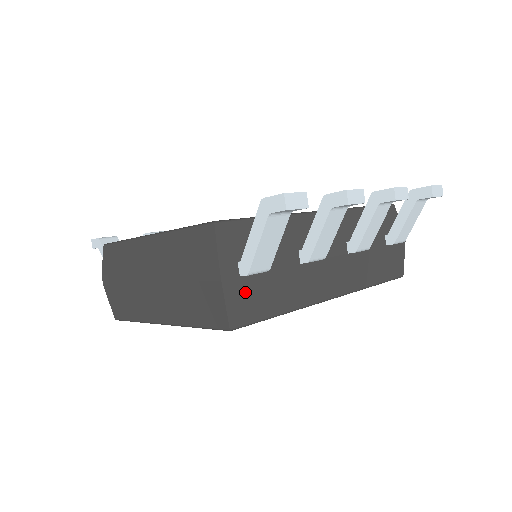
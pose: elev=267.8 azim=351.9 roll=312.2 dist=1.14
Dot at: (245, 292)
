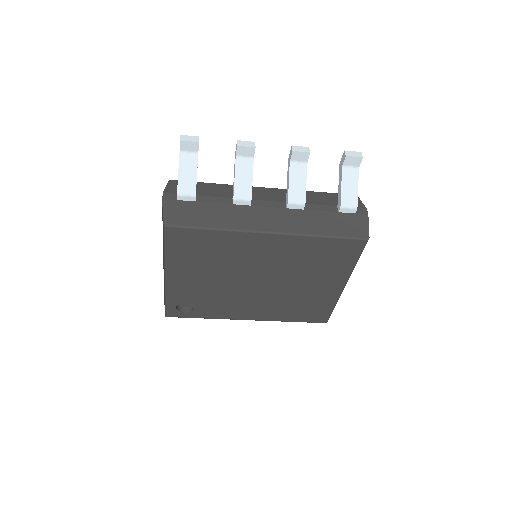
Dot at: (180, 209)
